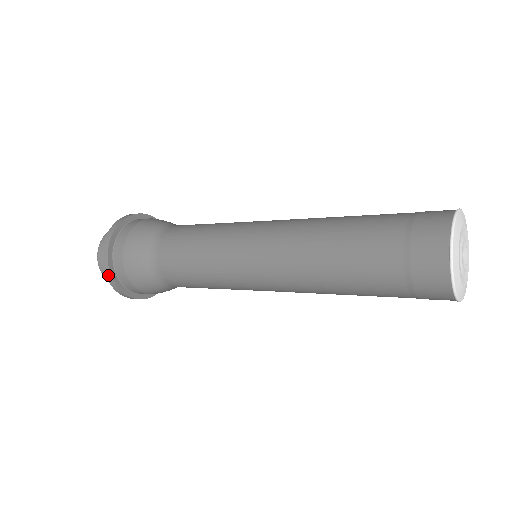
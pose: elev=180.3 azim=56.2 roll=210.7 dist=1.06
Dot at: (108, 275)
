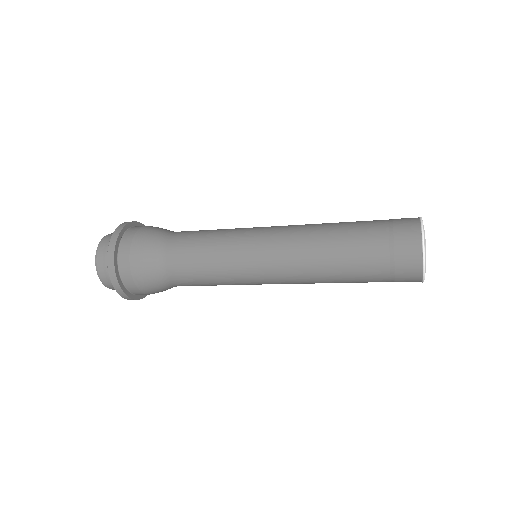
Dot at: (114, 237)
